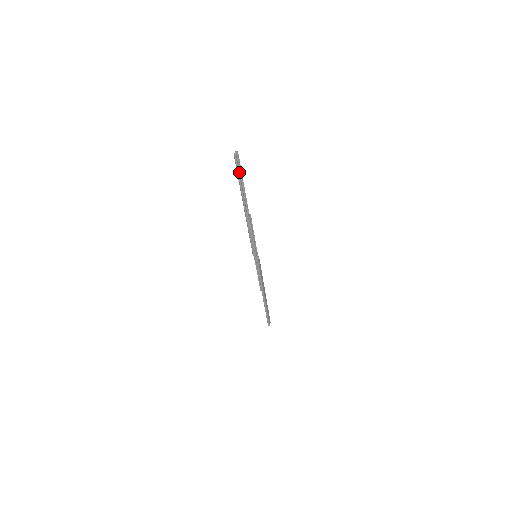
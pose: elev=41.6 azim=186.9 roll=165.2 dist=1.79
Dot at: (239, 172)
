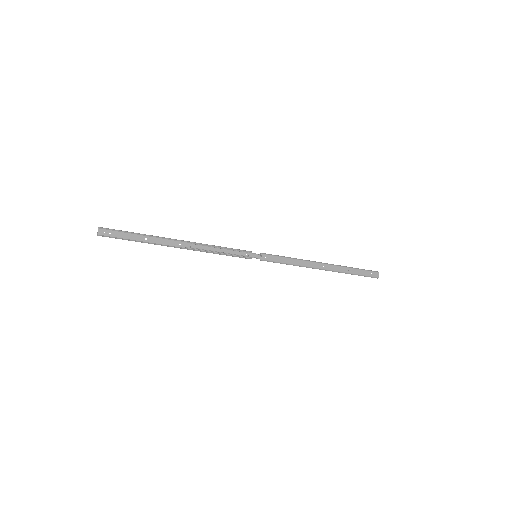
Dot at: (127, 233)
